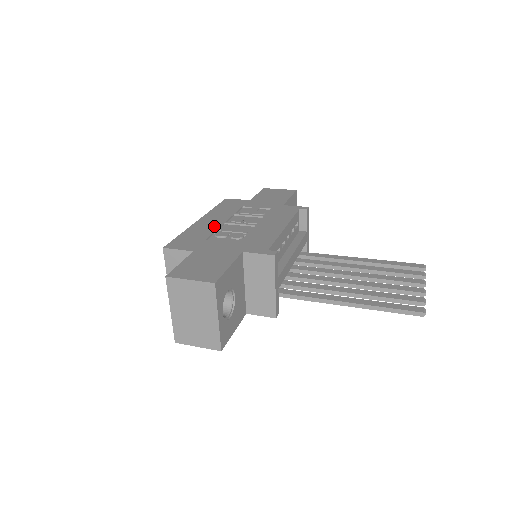
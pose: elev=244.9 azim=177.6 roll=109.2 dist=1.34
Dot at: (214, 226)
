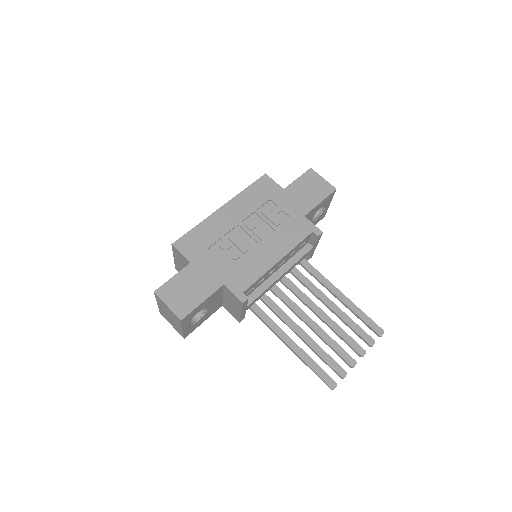
Dot at: (226, 227)
